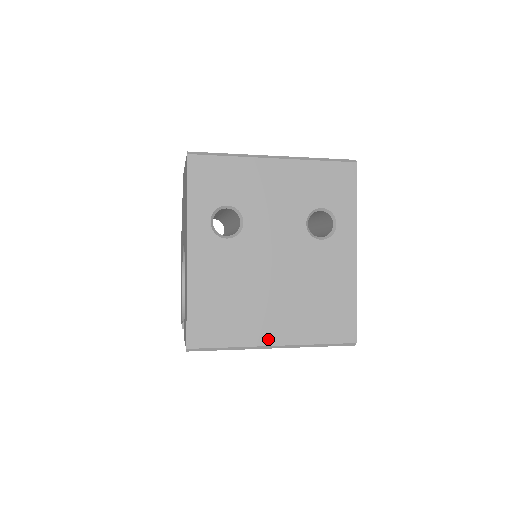
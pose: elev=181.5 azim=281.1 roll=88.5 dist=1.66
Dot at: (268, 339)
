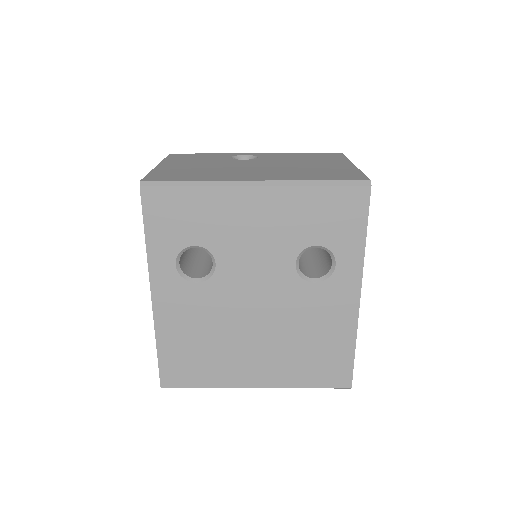
Dot at: (248, 382)
